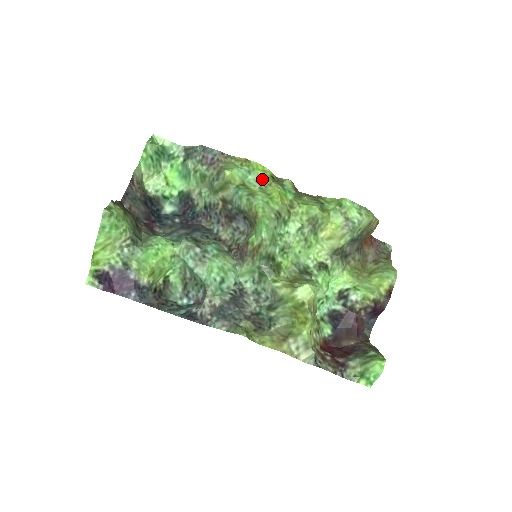
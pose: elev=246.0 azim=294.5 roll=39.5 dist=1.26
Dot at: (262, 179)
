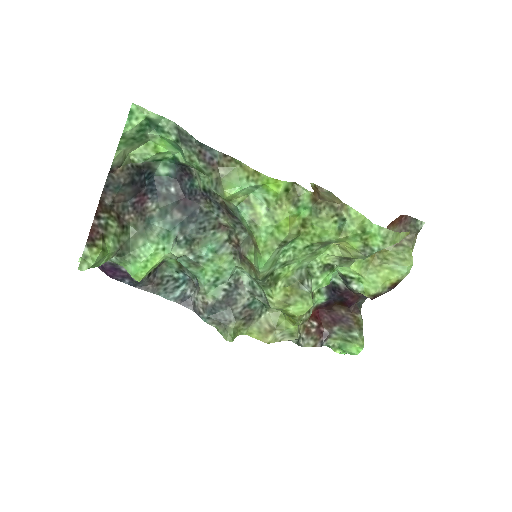
Dot at: (272, 197)
